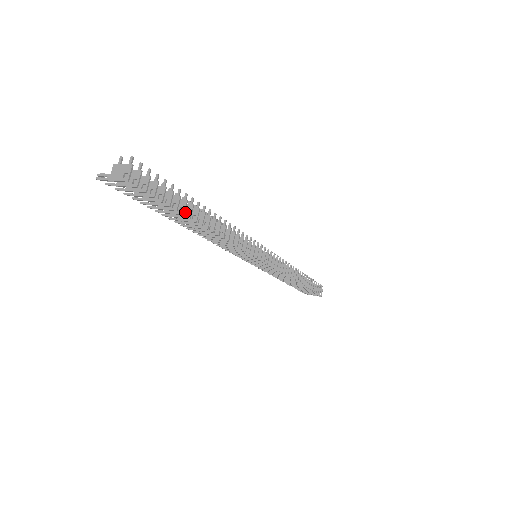
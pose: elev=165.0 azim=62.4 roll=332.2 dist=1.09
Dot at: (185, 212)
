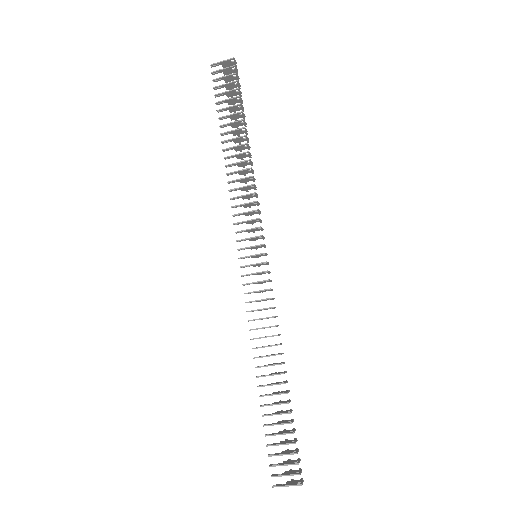
Dot at: (240, 122)
